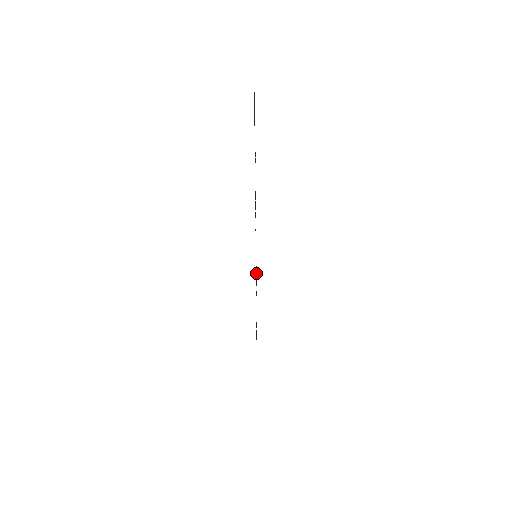
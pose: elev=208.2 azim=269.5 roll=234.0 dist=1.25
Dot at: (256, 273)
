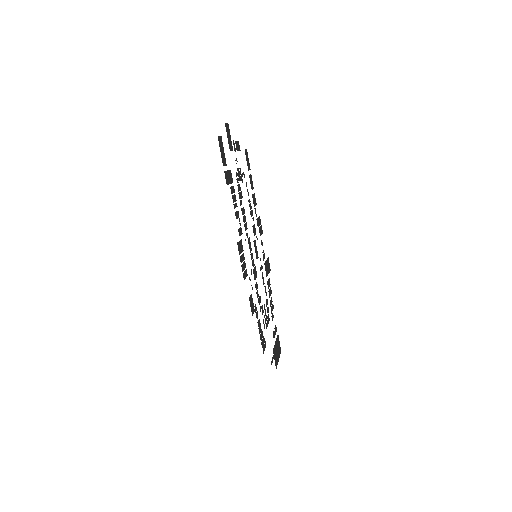
Dot at: (266, 266)
